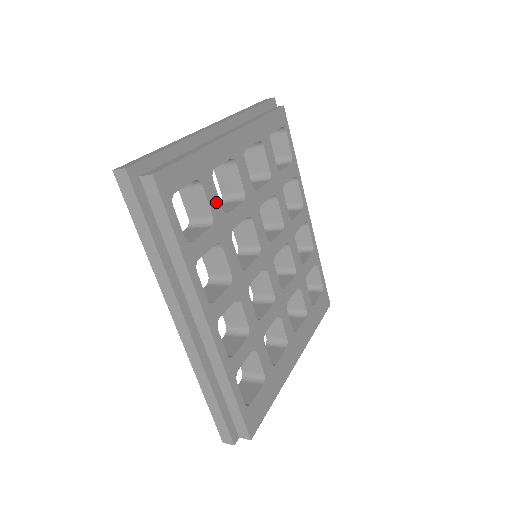
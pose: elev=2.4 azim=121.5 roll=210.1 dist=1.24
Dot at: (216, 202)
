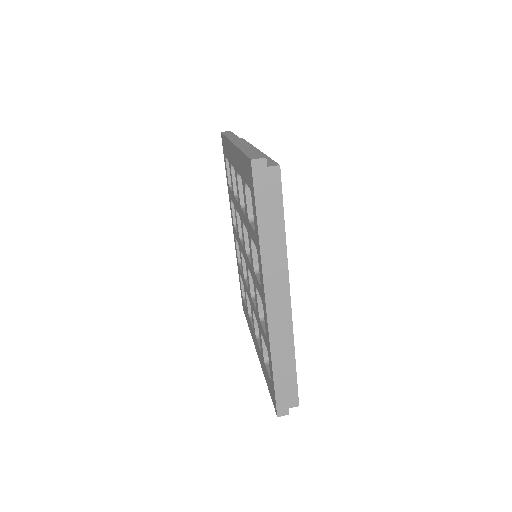
Dot at: occluded
